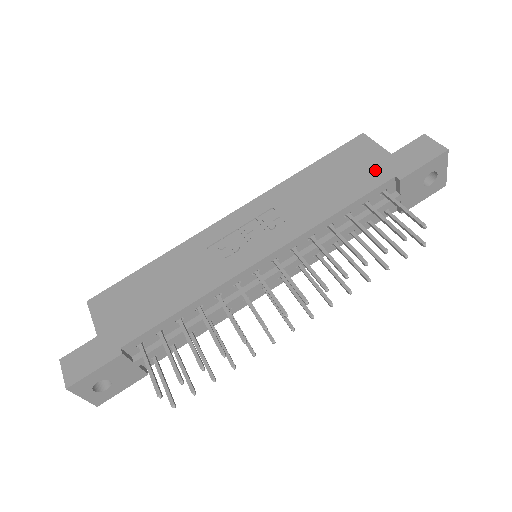
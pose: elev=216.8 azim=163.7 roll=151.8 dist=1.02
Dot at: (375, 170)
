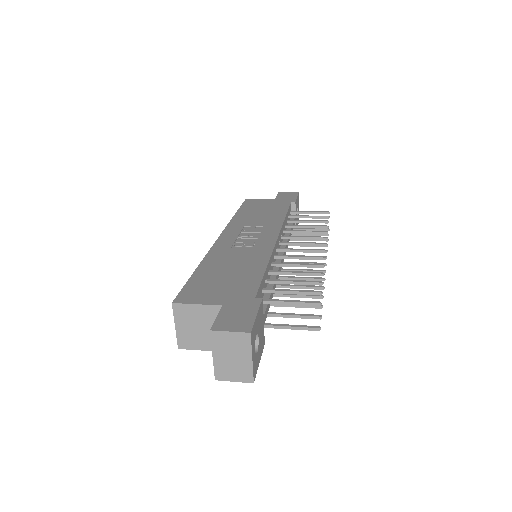
Dot at: (277, 203)
